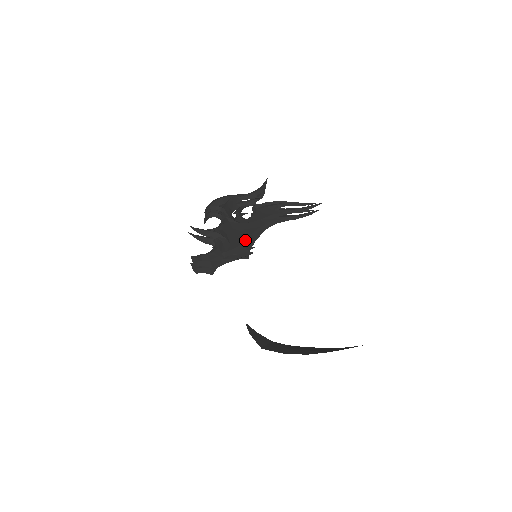
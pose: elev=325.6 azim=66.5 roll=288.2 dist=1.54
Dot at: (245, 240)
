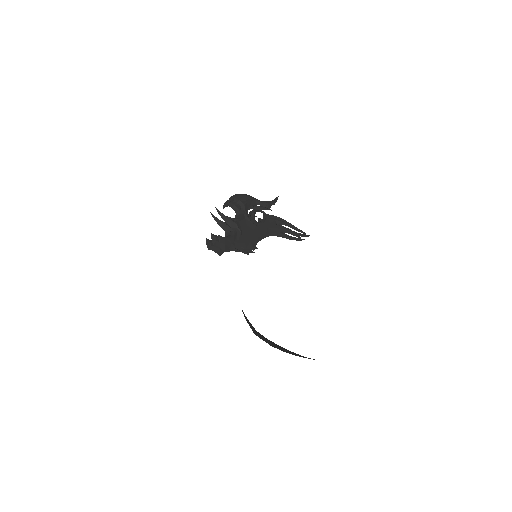
Dot at: (253, 240)
